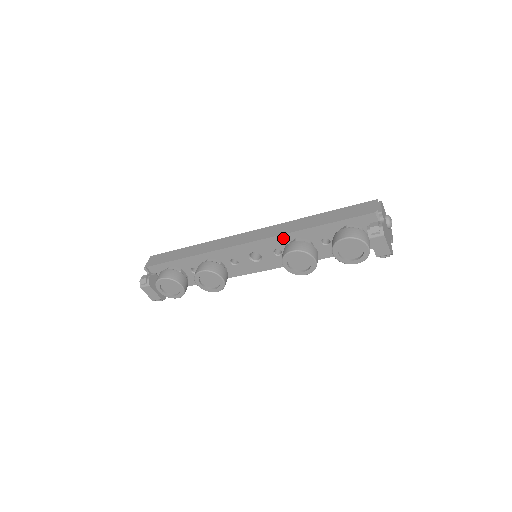
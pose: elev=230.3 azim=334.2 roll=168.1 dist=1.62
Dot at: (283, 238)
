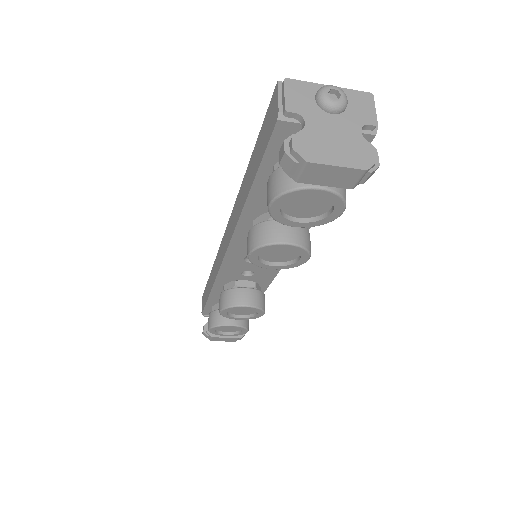
Dot at: (243, 229)
